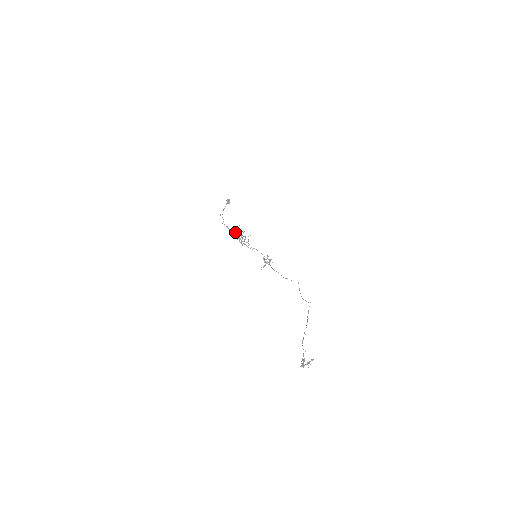
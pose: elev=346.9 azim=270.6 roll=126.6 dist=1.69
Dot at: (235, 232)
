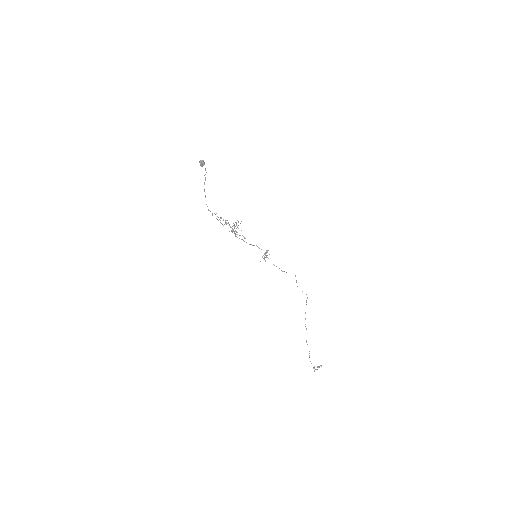
Dot at: occluded
